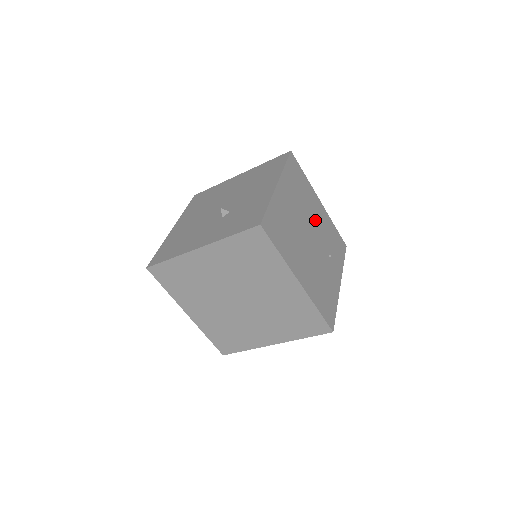
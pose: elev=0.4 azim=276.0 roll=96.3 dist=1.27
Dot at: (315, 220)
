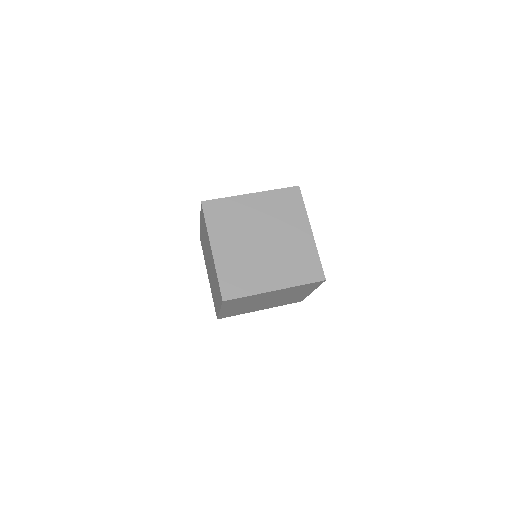
Dot at: occluded
